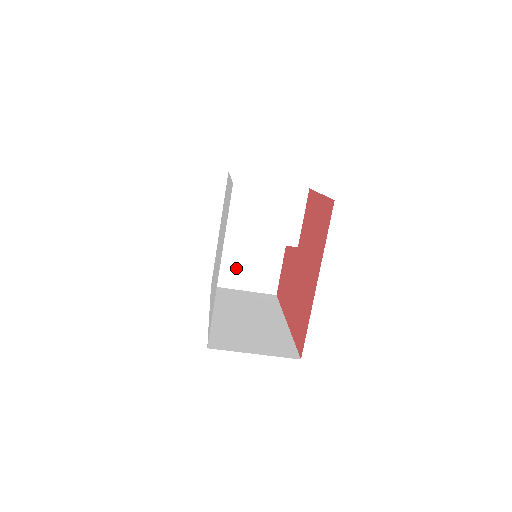
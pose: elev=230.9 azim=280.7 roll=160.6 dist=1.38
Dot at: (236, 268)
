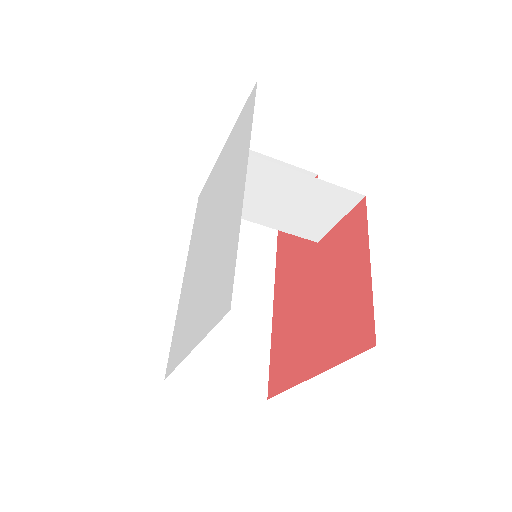
Dot at: occluded
